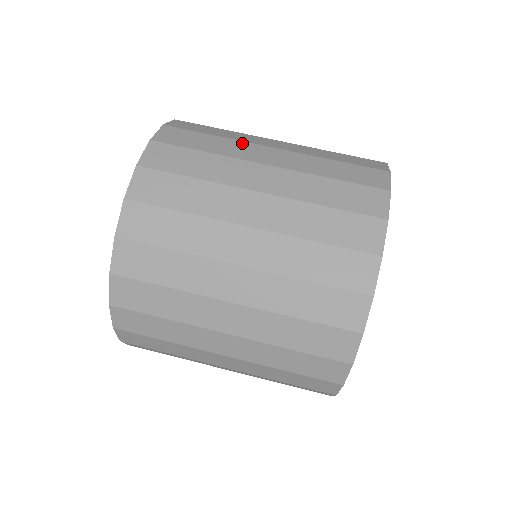
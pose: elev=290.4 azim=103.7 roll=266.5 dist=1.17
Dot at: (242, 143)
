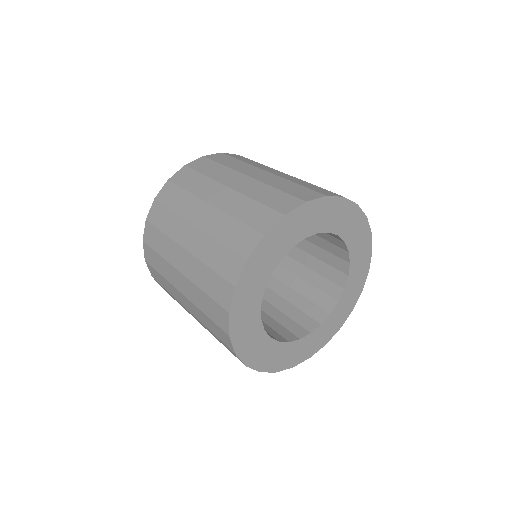
Dot at: (269, 167)
